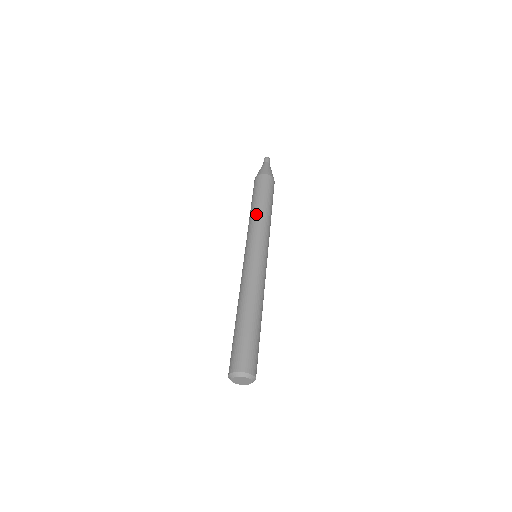
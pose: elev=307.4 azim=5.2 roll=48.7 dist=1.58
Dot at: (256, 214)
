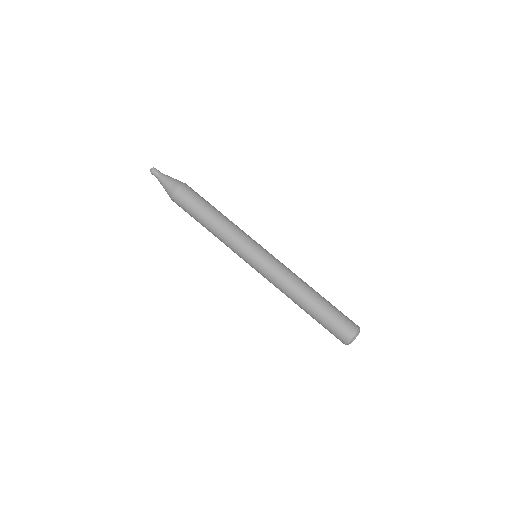
Dot at: (227, 221)
